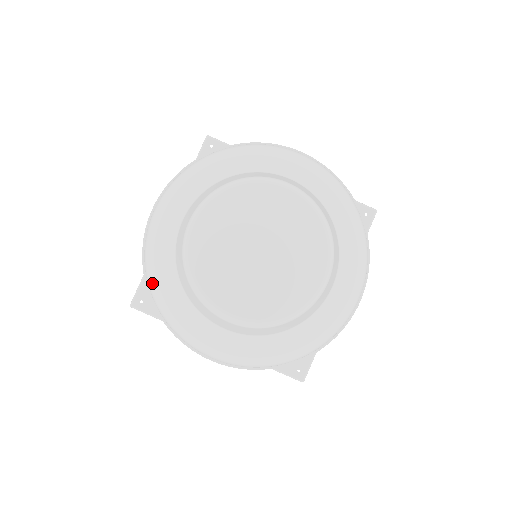
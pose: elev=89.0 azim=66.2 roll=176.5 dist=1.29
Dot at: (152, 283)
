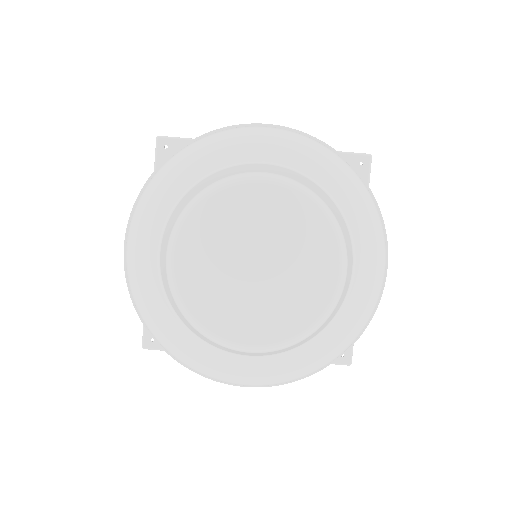
Dot at: (153, 330)
